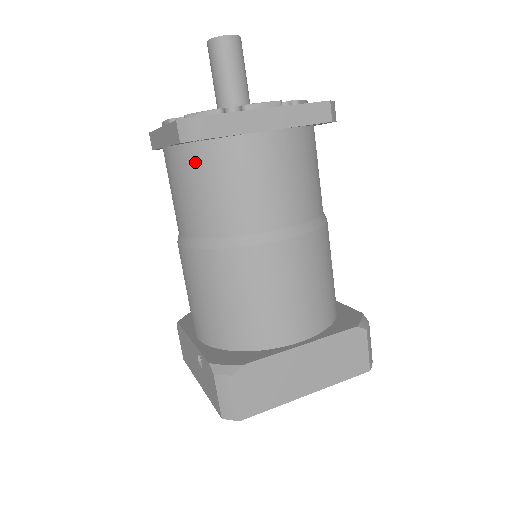
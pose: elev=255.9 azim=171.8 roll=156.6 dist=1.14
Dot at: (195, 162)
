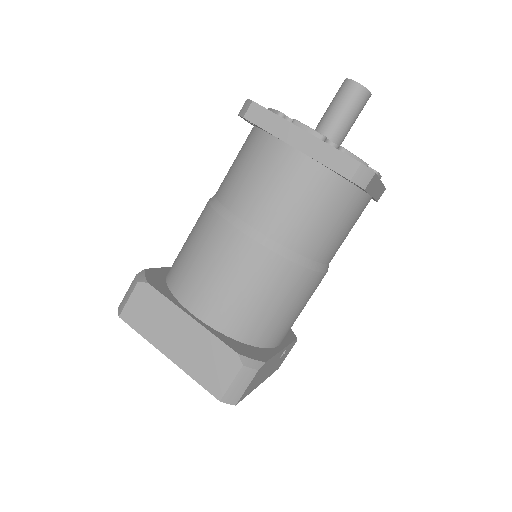
Dot at: (247, 140)
